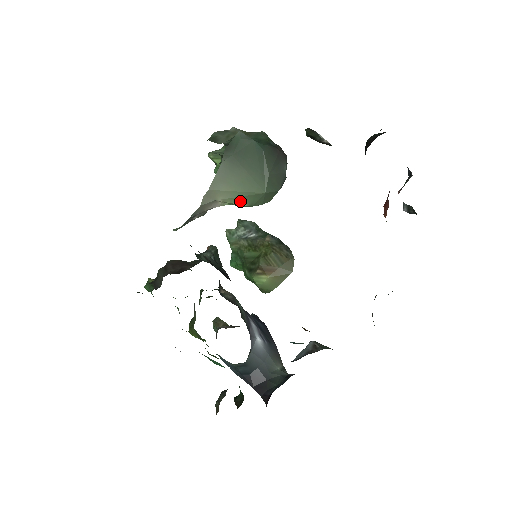
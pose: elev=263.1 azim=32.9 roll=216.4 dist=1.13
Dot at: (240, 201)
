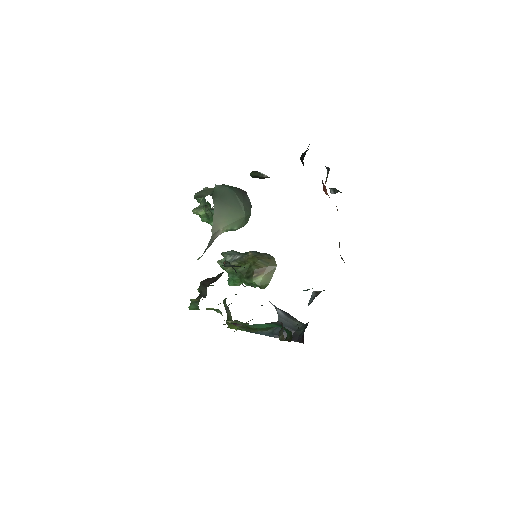
Dot at: (232, 226)
